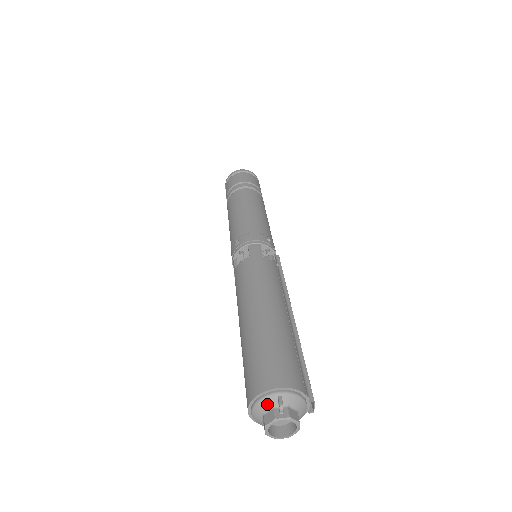
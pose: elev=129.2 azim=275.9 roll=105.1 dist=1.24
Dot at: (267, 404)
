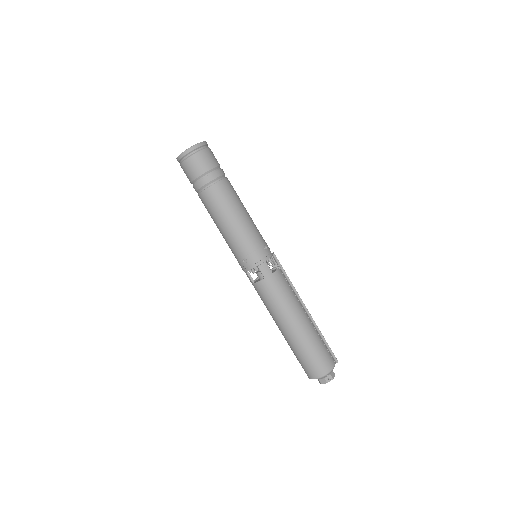
Dot at: (321, 379)
